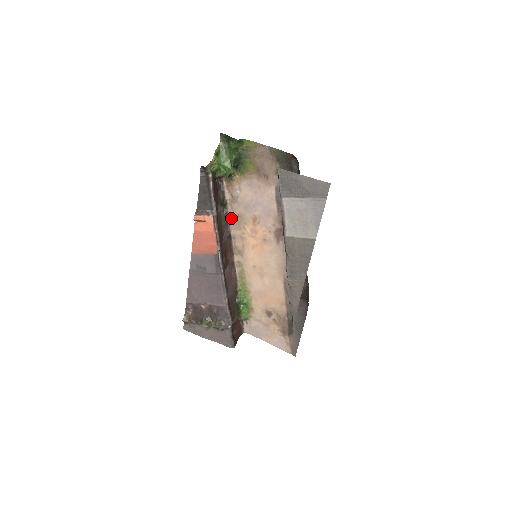
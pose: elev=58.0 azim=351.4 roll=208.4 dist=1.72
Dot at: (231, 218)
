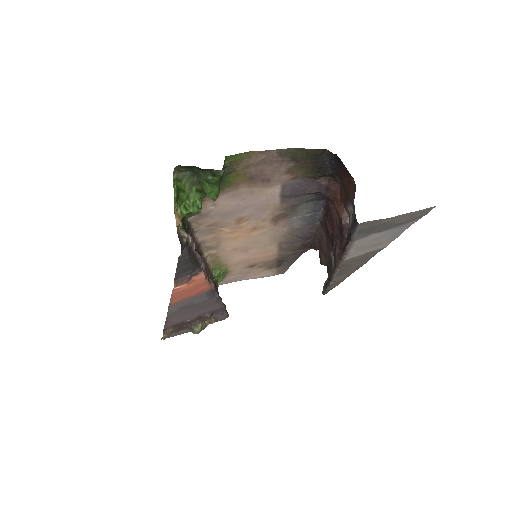
Dot at: (197, 231)
